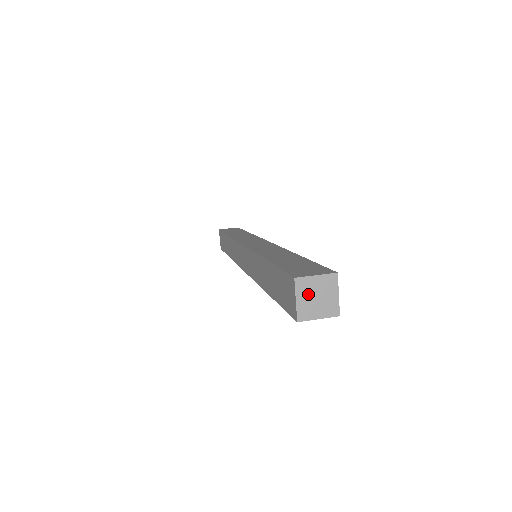
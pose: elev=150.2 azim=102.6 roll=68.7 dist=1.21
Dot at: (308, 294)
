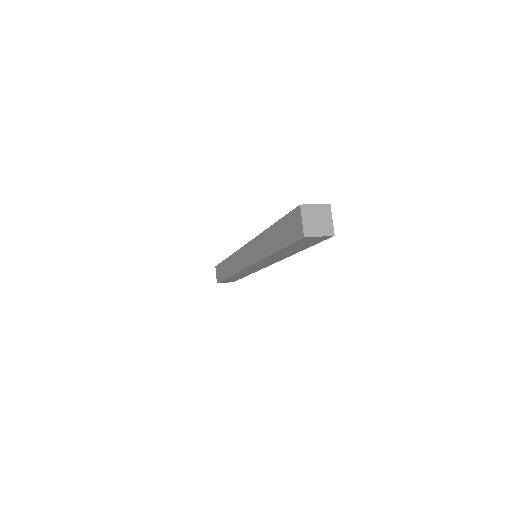
Dot at: (310, 217)
